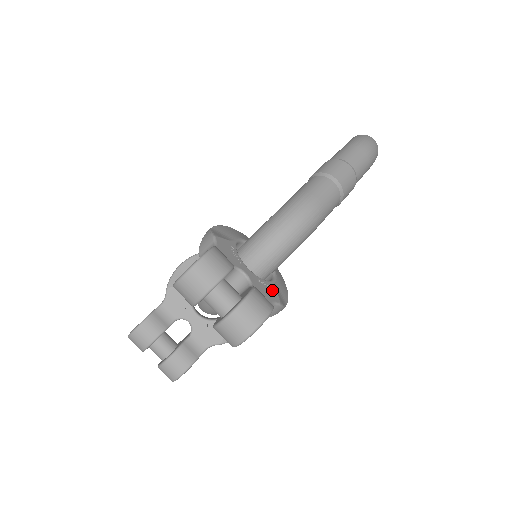
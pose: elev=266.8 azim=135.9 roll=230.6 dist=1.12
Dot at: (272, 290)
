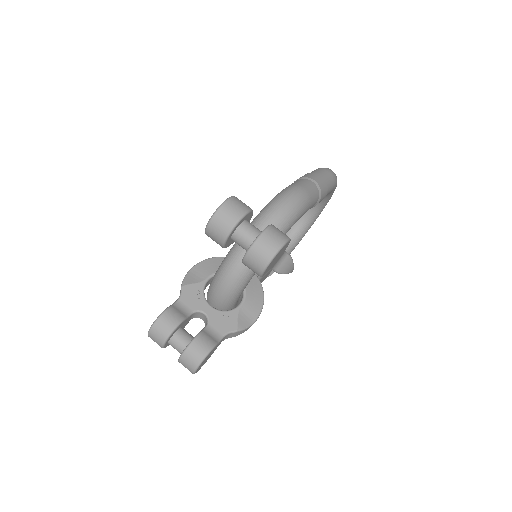
Dot at: occluded
